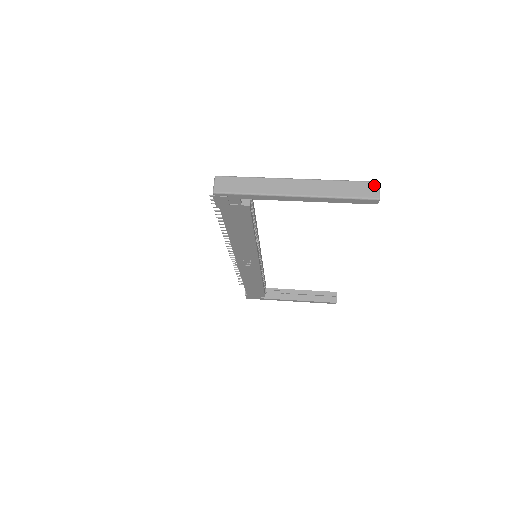
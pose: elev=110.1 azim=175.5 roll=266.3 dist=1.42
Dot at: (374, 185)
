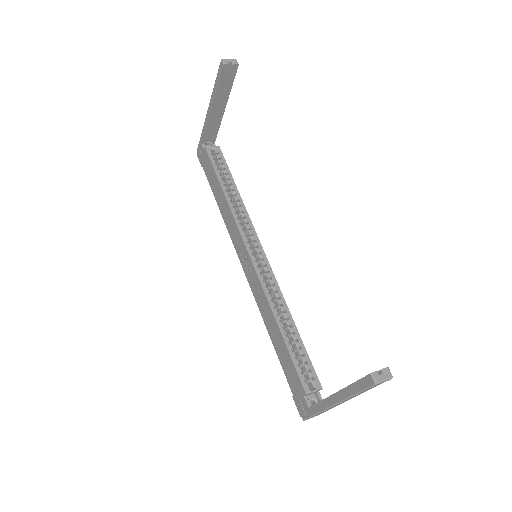
Dot at: (231, 63)
